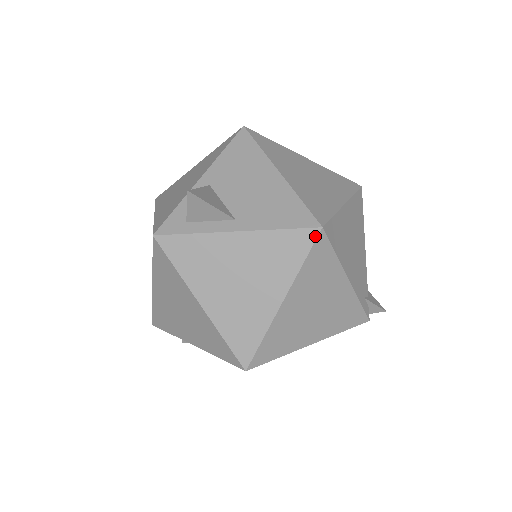
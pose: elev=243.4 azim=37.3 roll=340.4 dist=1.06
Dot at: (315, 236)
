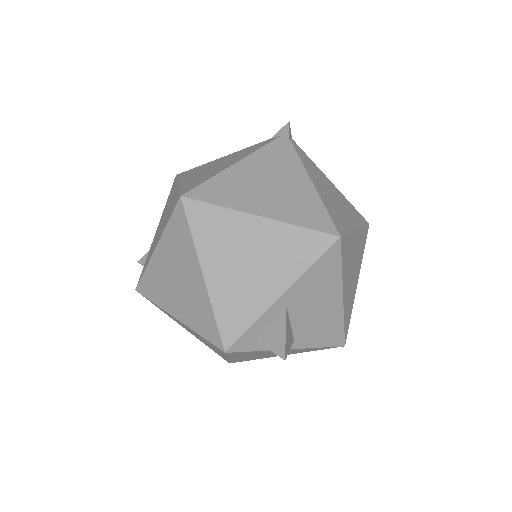
Dot at: (336, 347)
